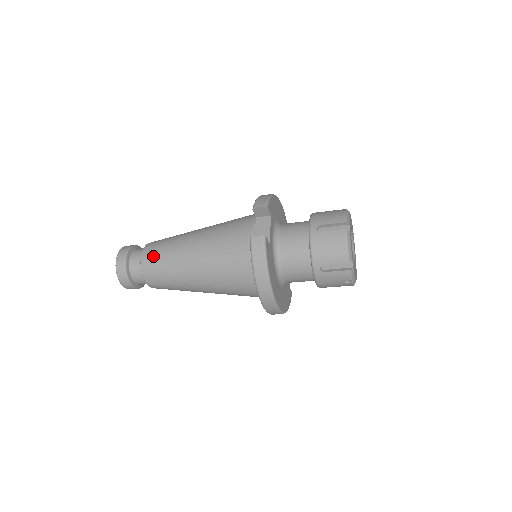
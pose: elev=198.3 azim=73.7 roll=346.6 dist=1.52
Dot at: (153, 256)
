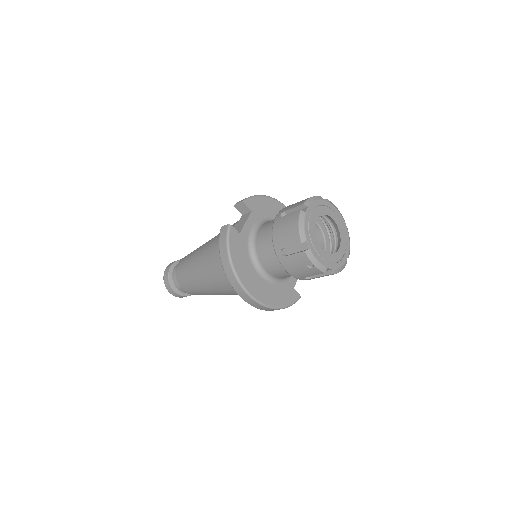
Dot at: (182, 263)
